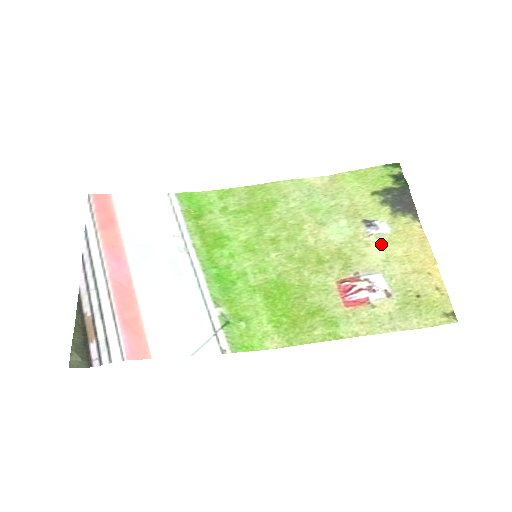
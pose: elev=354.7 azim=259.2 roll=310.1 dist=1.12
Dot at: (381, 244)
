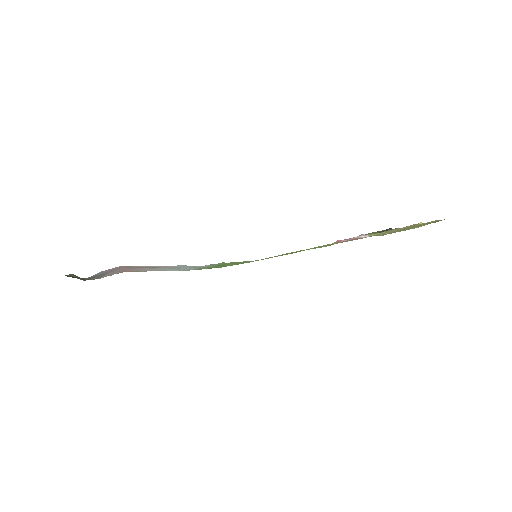
Dot at: occluded
